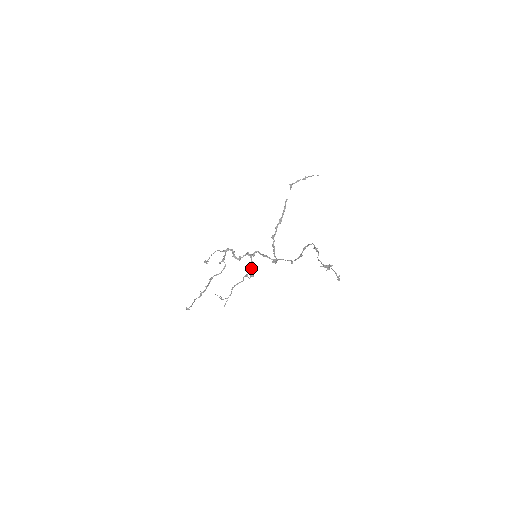
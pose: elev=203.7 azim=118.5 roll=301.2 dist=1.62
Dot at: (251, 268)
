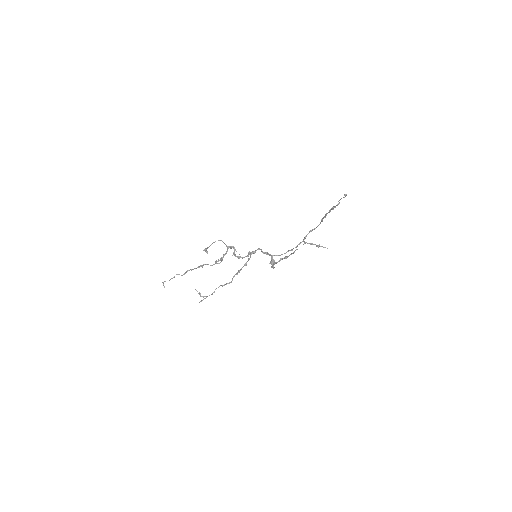
Dot at: (248, 259)
